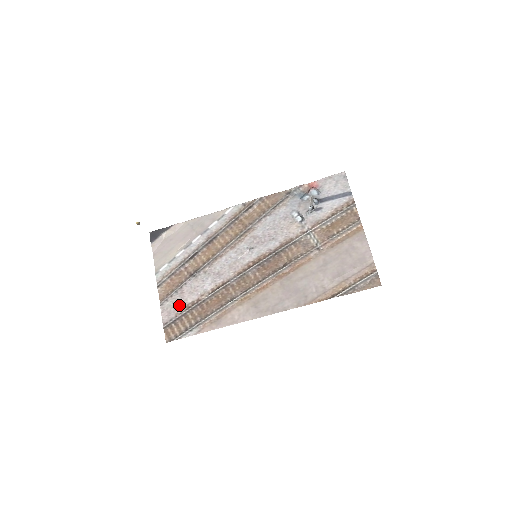
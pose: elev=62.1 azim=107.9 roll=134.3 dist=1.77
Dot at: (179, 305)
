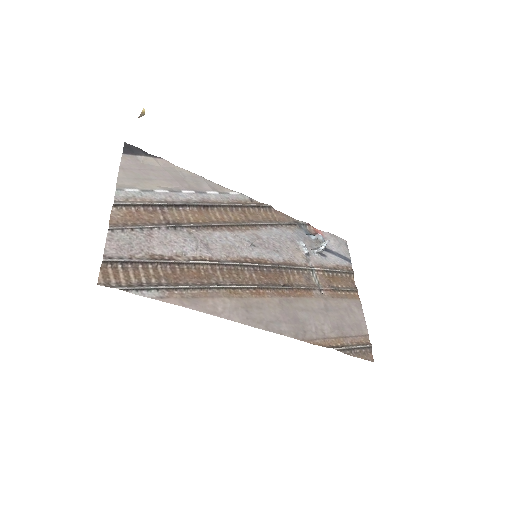
Dot at: (140, 247)
